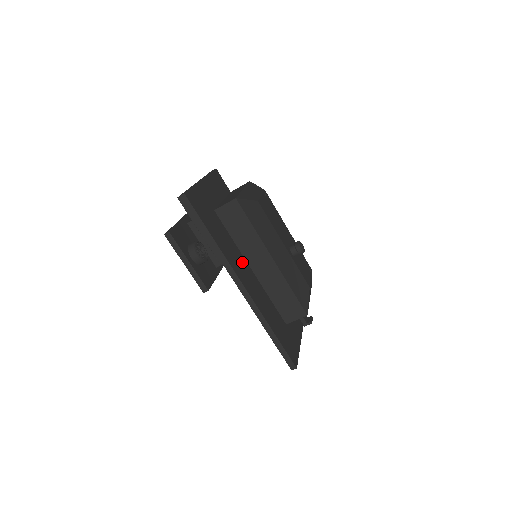
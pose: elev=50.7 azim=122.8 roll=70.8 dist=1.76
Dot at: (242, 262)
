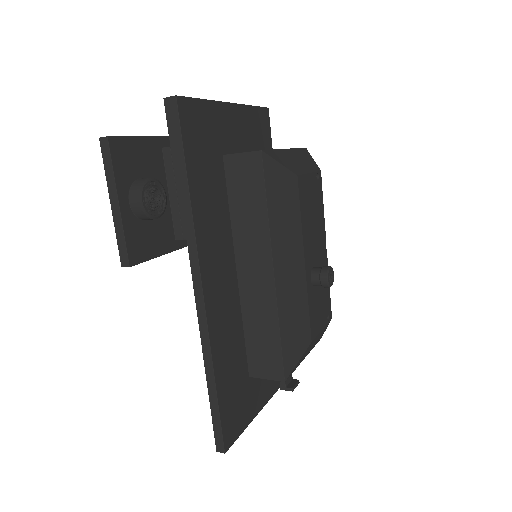
Dot at: (225, 253)
